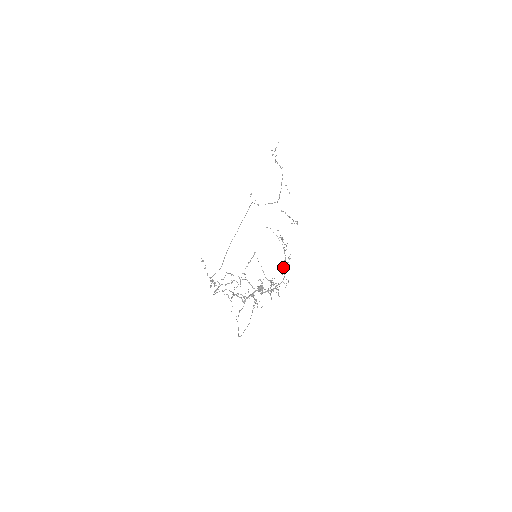
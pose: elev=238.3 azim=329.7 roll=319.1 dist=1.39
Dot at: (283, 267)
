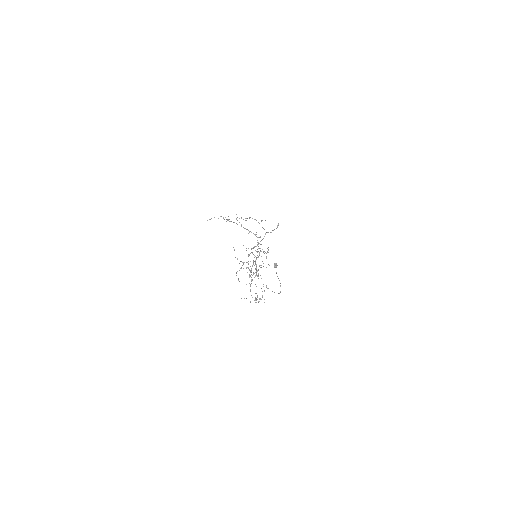
Dot at: occluded
